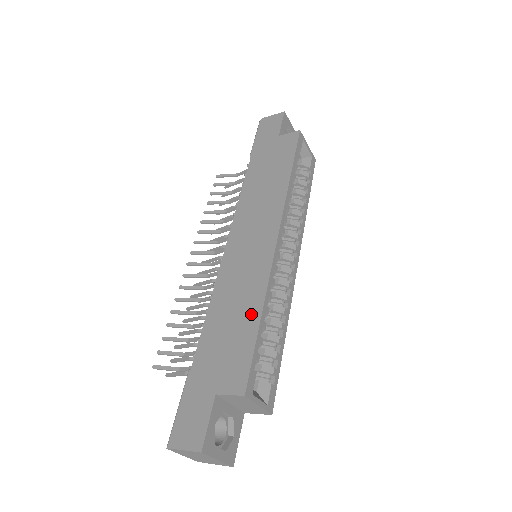
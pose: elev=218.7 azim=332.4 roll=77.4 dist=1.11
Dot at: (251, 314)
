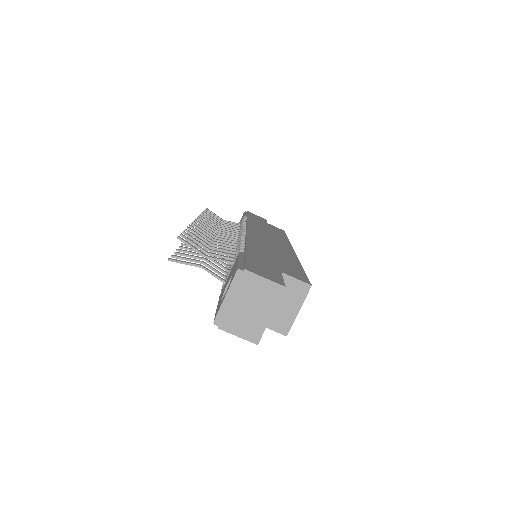
Dot at: (292, 261)
